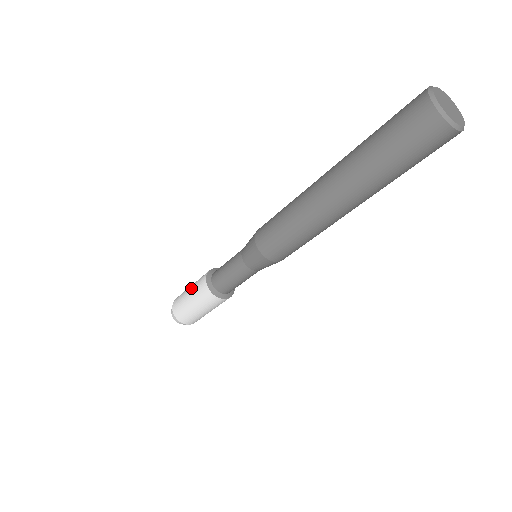
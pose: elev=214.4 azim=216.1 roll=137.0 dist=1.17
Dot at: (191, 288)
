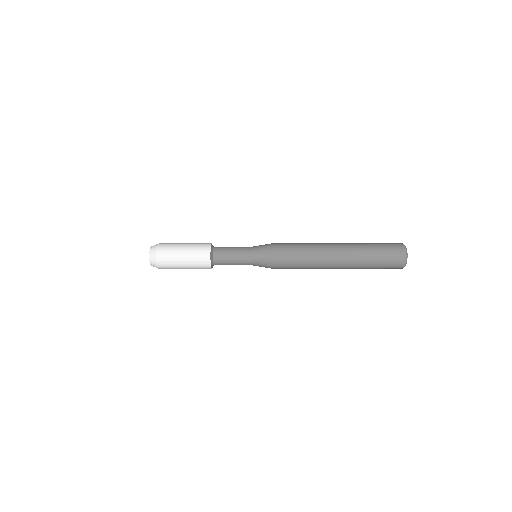
Dot at: (189, 245)
